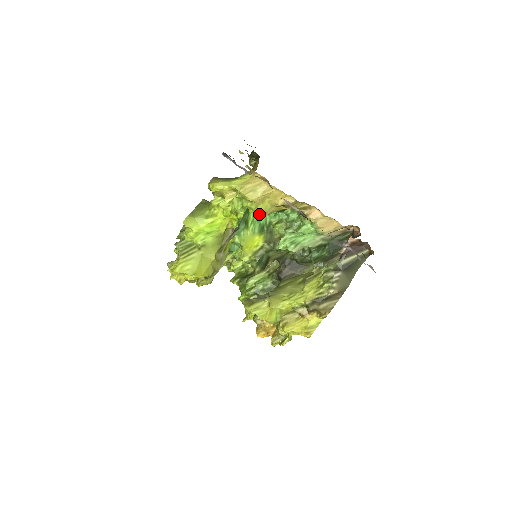
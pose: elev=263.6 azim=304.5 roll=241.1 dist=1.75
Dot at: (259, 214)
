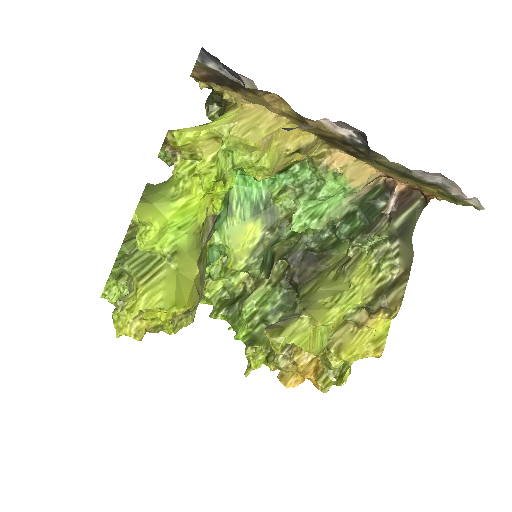
Dot at: (261, 174)
